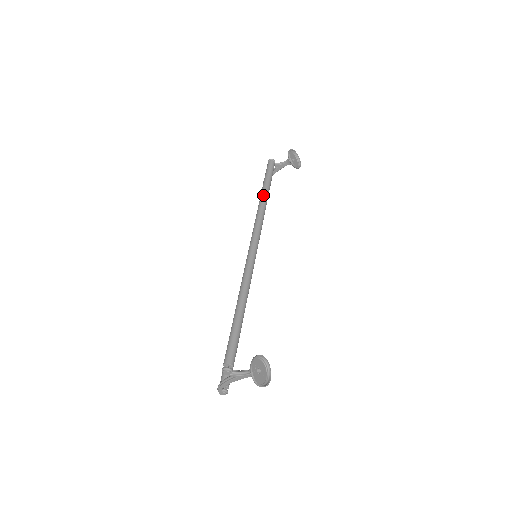
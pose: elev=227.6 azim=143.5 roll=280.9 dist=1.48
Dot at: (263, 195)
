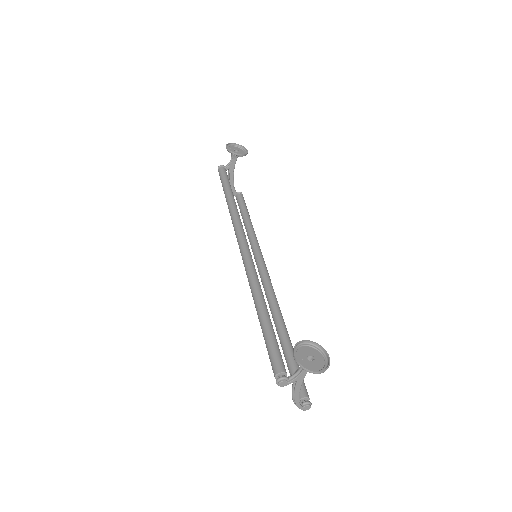
Dot at: (227, 200)
